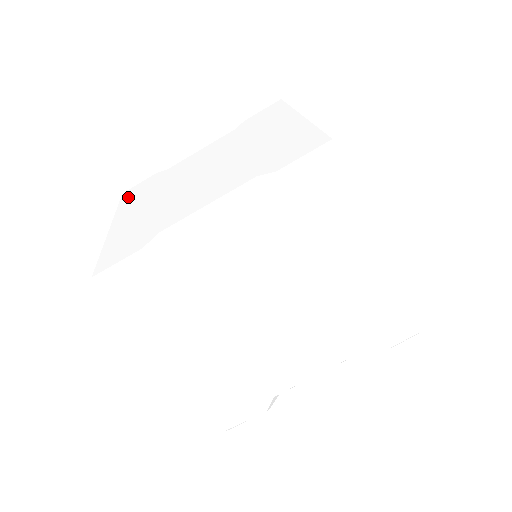
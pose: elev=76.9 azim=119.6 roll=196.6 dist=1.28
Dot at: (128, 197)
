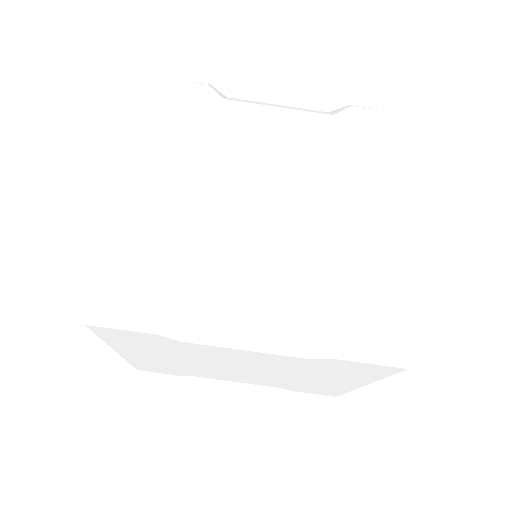
Dot at: (157, 109)
